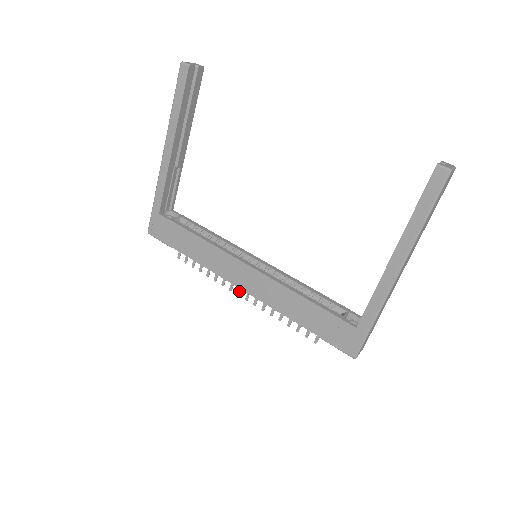
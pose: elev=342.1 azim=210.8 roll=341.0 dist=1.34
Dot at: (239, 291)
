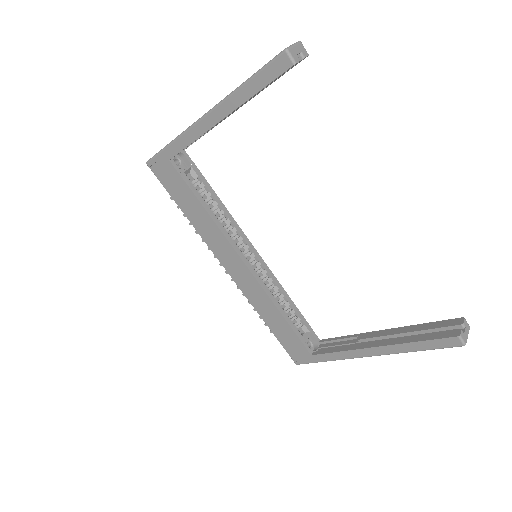
Dot at: occluded
